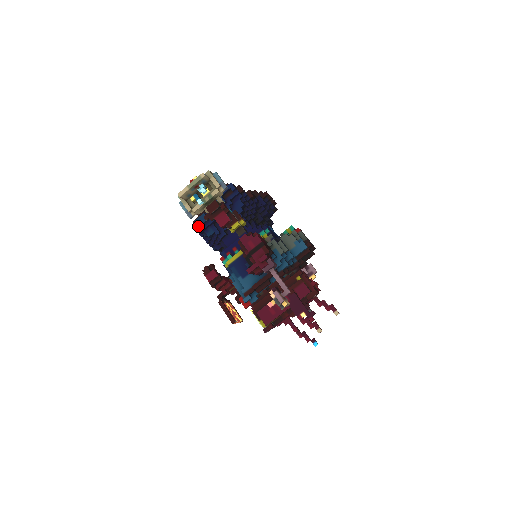
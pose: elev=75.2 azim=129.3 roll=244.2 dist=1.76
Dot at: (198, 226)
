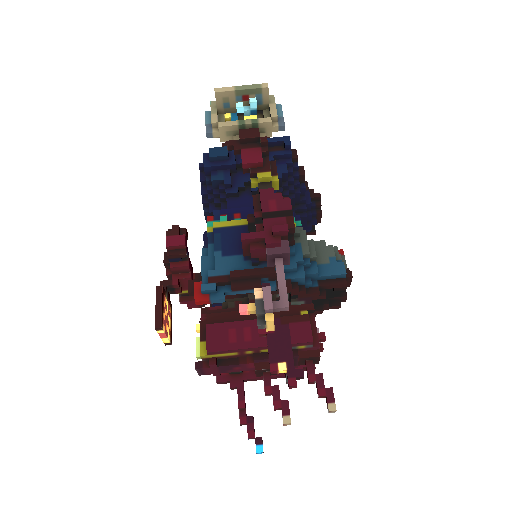
Dot at: (208, 159)
